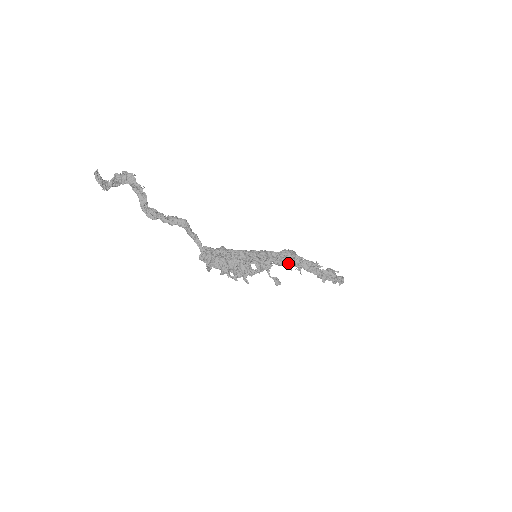
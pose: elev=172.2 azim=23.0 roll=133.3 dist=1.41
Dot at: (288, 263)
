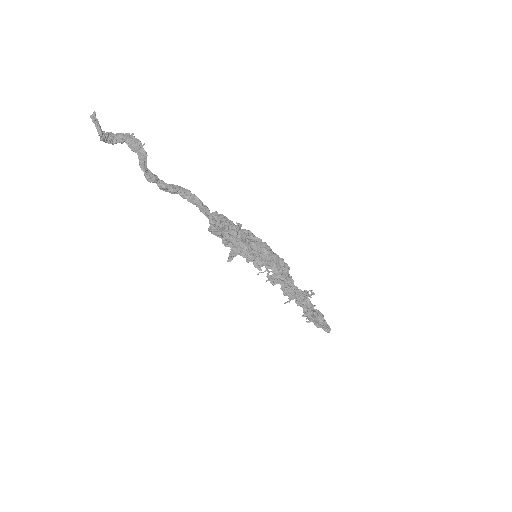
Dot at: occluded
